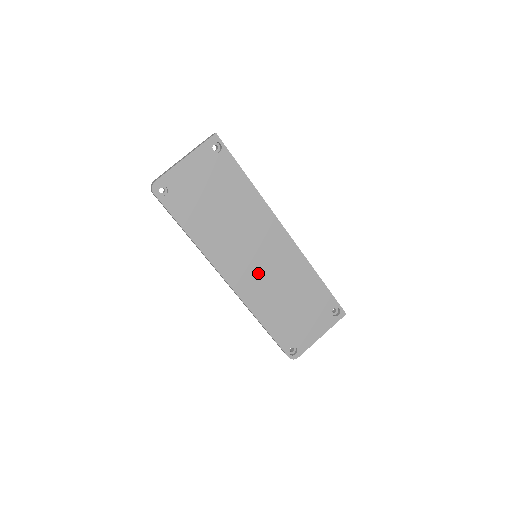
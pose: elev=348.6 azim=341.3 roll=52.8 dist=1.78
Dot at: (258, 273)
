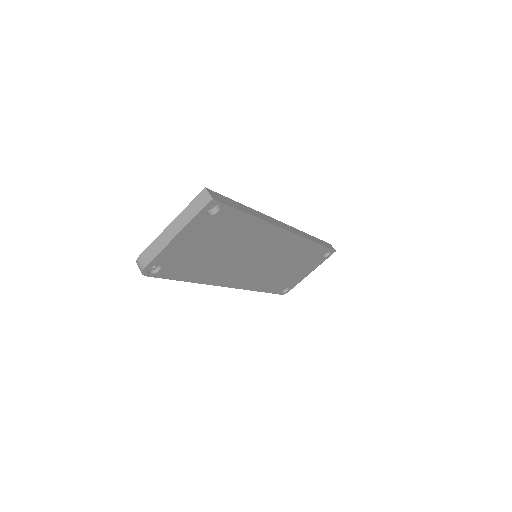
Dot at: (259, 269)
